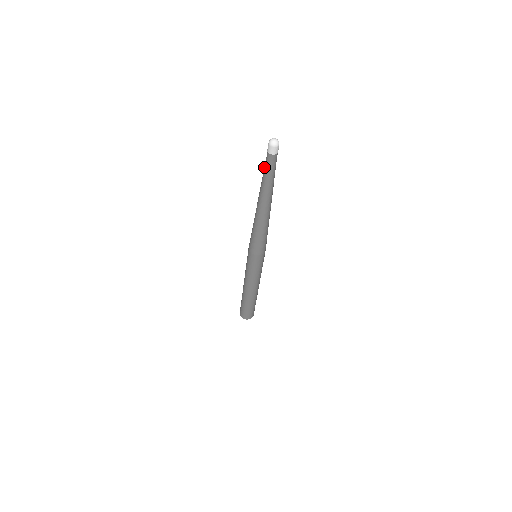
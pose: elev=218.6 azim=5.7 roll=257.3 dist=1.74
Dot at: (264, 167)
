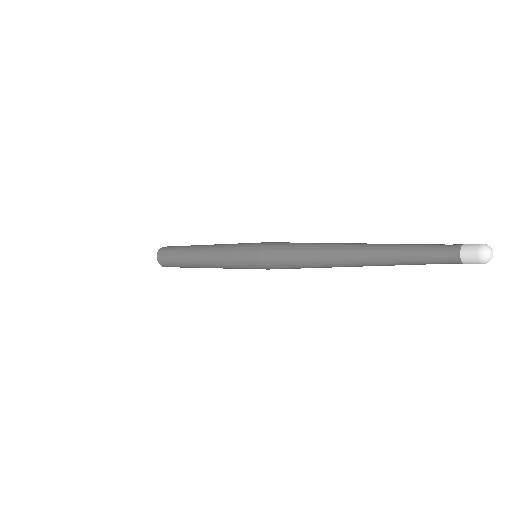
Dot at: (424, 245)
